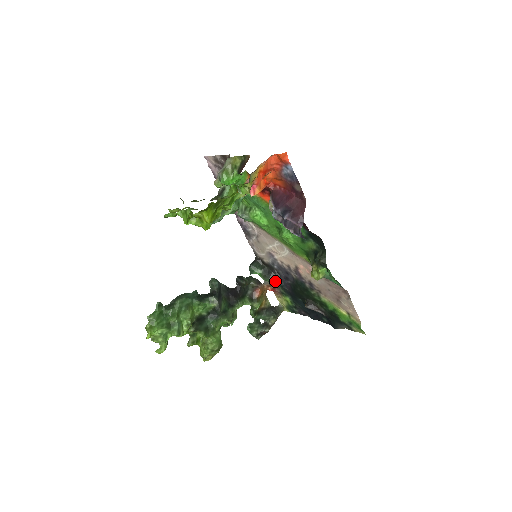
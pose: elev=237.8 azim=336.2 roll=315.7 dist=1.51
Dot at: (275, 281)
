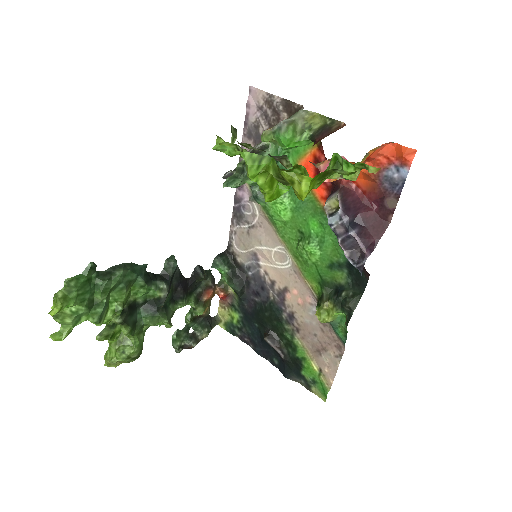
Dot at: (240, 290)
